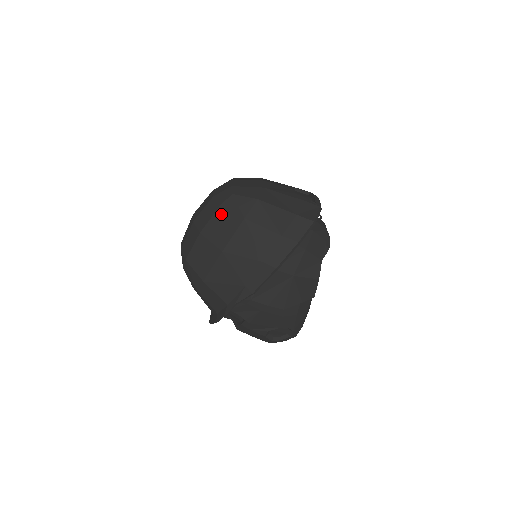
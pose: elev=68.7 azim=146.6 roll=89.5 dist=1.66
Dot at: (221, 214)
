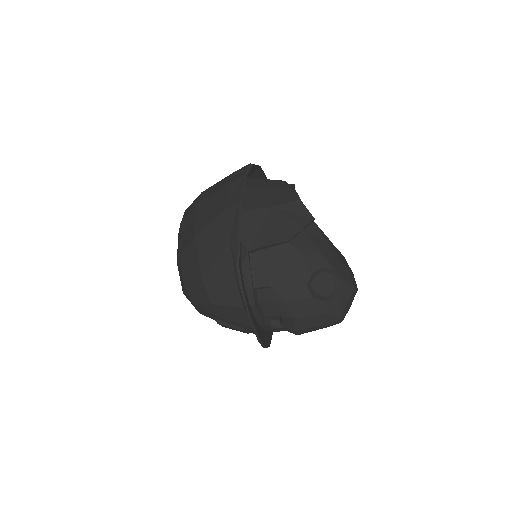
Dot at: (183, 225)
